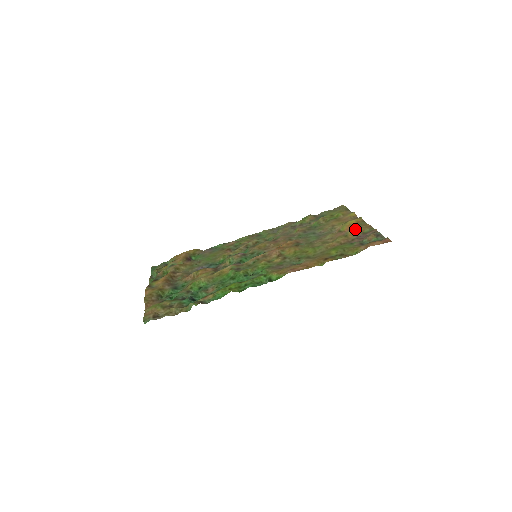
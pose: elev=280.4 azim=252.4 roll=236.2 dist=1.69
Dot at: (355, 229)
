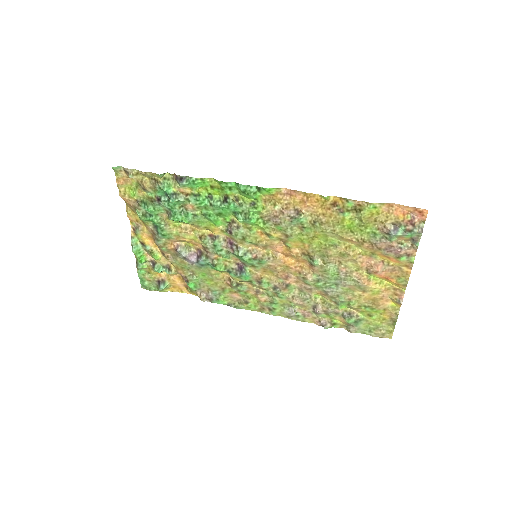
Dot at: (389, 261)
